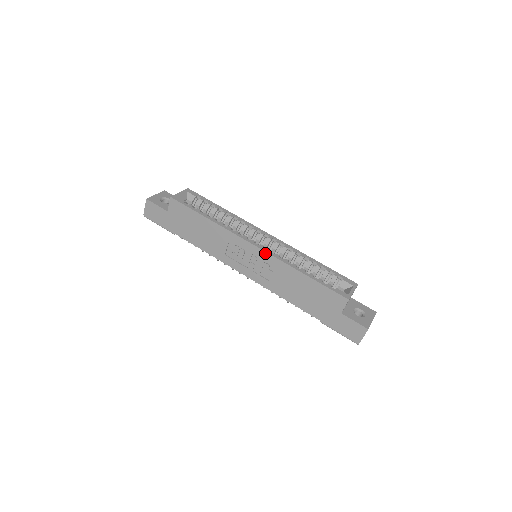
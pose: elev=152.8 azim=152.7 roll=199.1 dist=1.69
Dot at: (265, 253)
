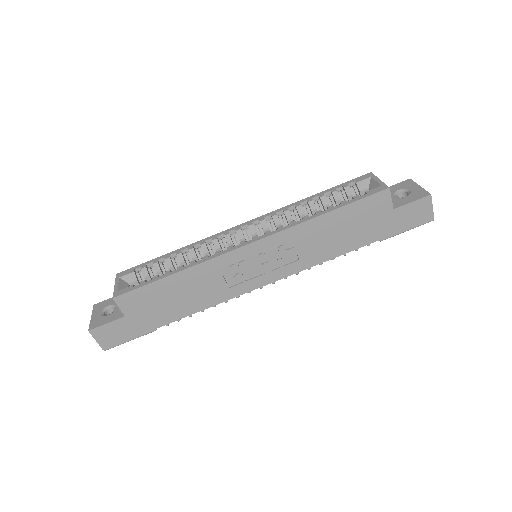
Dot at: (268, 239)
